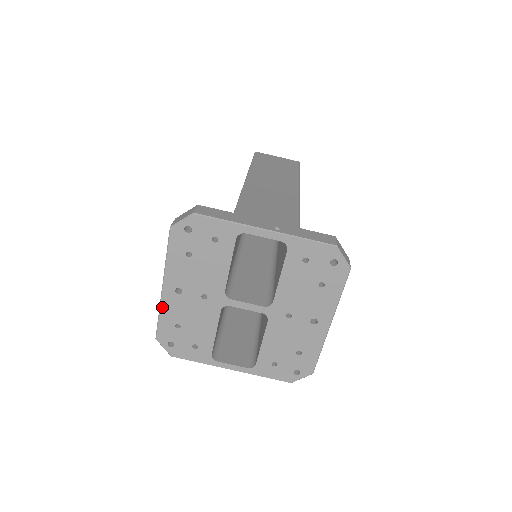
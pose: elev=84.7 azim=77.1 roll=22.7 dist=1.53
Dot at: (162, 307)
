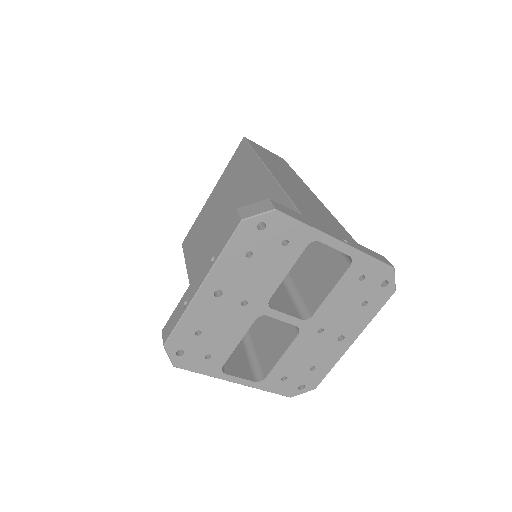
Dot at: (189, 310)
